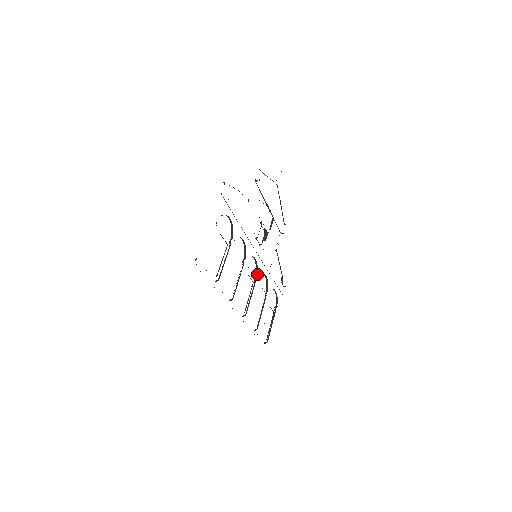
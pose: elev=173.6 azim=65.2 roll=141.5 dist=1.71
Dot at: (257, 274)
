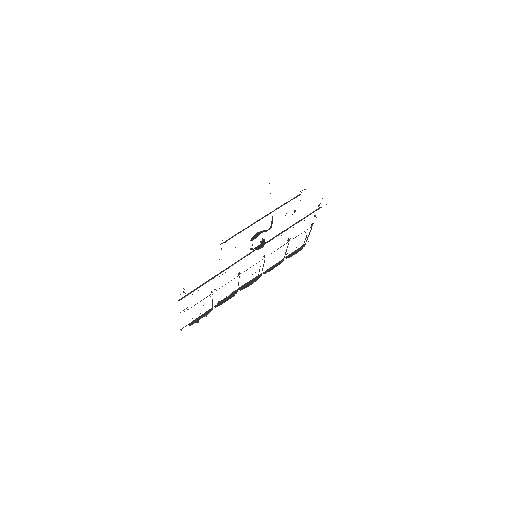
Dot at: occluded
